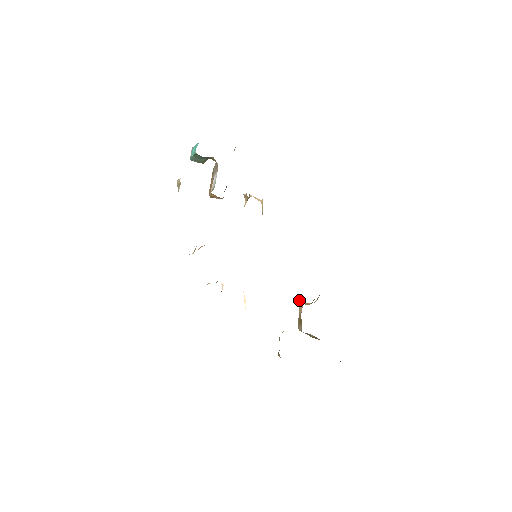
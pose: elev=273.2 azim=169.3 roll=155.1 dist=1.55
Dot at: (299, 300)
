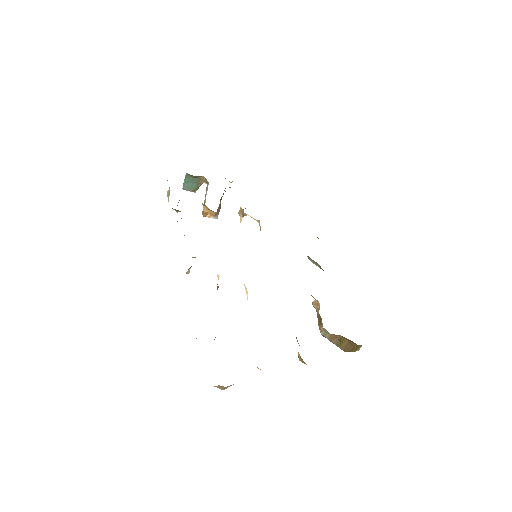
Dot at: (314, 301)
